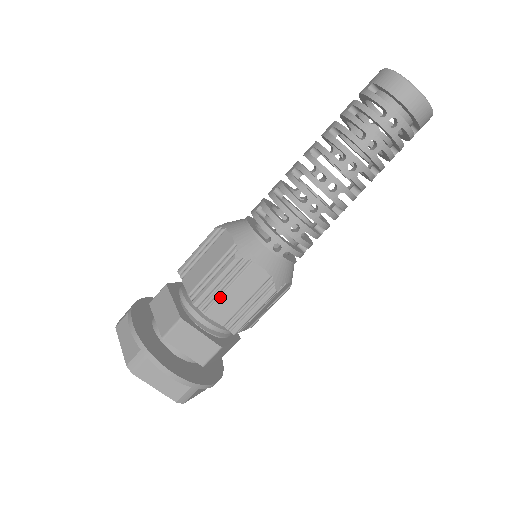
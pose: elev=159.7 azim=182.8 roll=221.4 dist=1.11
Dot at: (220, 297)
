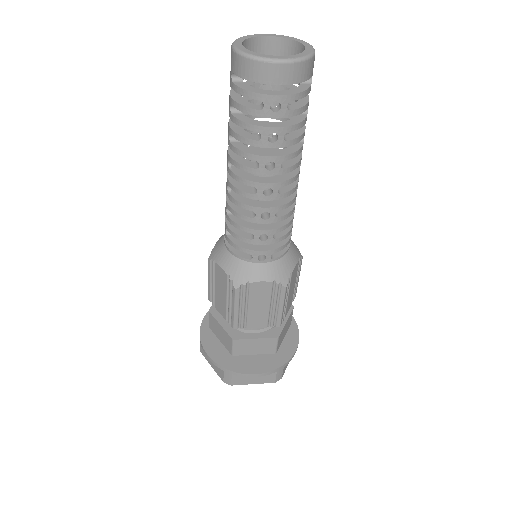
Dot at: (248, 315)
